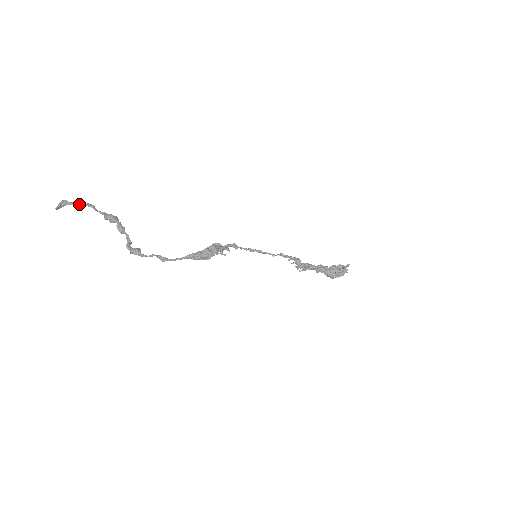
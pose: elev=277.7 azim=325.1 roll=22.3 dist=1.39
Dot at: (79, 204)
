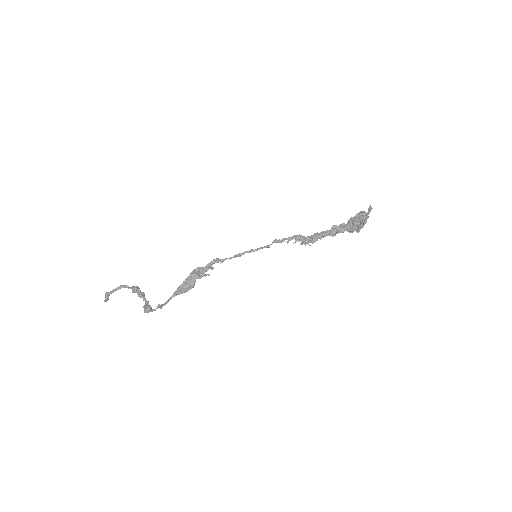
Dot at: (115, 290)
